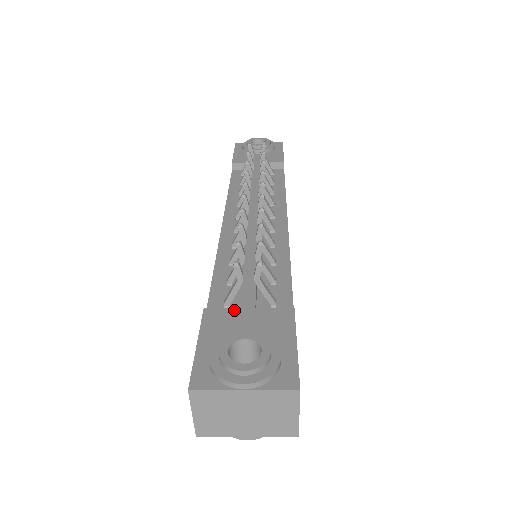
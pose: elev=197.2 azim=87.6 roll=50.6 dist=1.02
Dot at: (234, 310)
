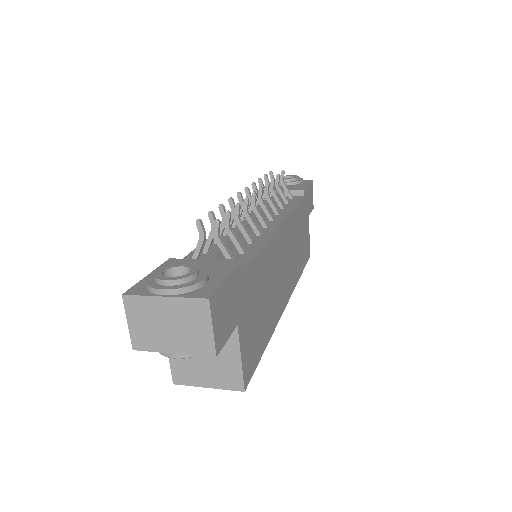
Dot at: (192, 260)
